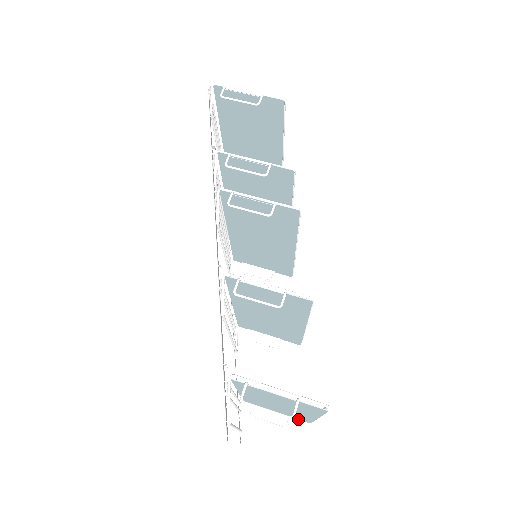
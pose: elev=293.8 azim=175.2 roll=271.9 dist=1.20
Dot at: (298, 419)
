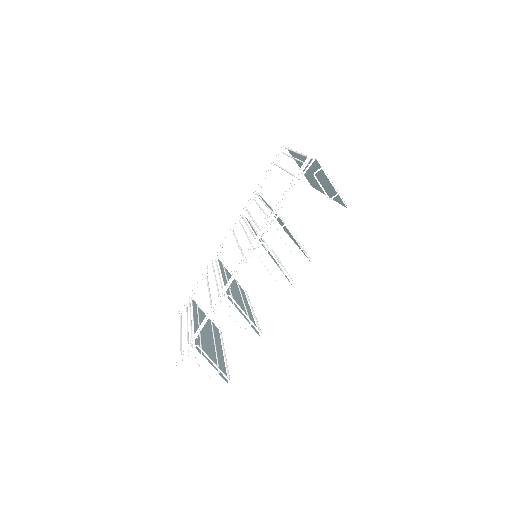
Dot at: (214, 324)
